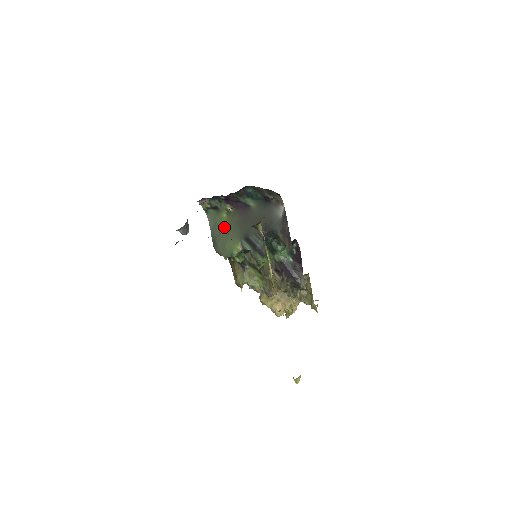
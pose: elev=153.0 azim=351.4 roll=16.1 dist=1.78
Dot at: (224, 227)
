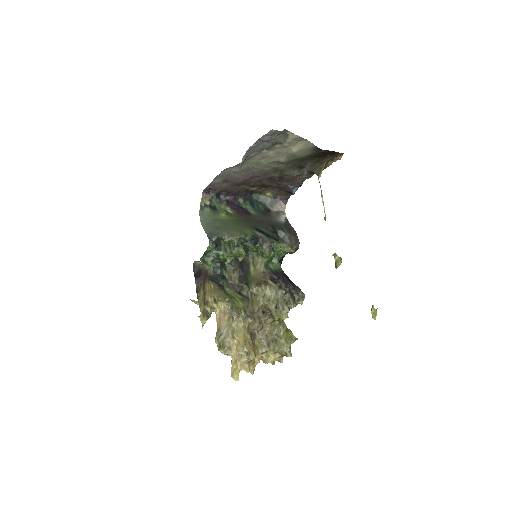
Dot at: (226, 222)
